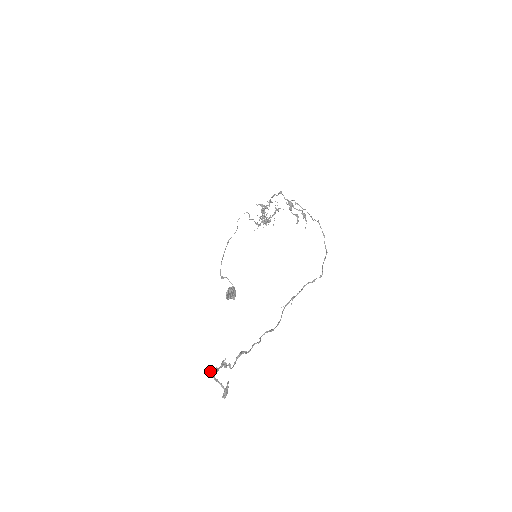
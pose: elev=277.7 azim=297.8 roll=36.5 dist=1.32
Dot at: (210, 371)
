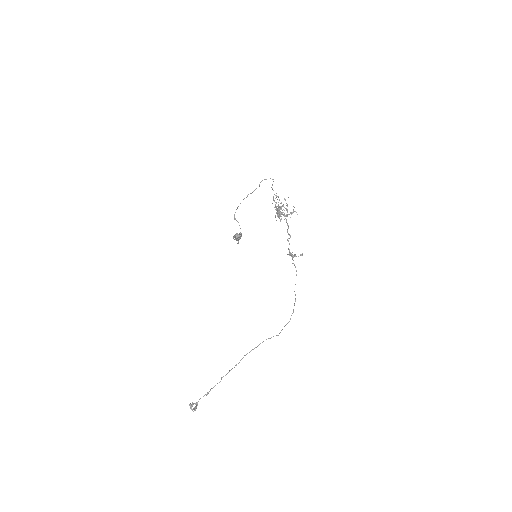
Dot at: (189, 405)
